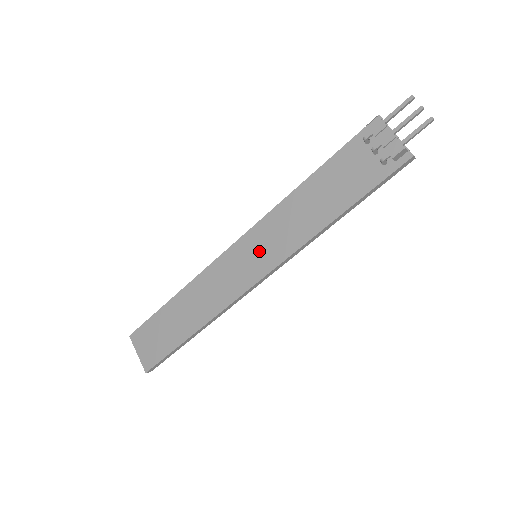
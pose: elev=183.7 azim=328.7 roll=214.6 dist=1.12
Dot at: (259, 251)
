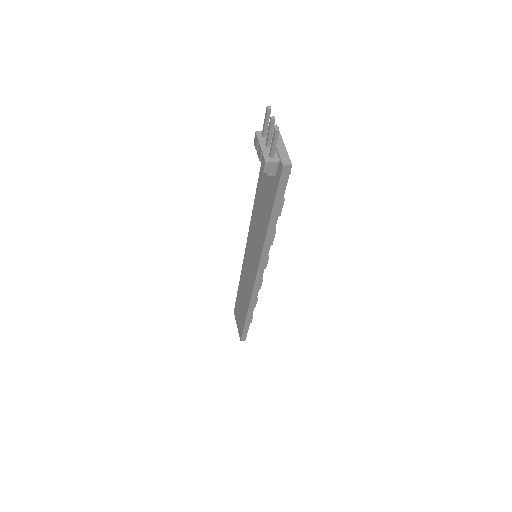
Dot at: (252, 253)
